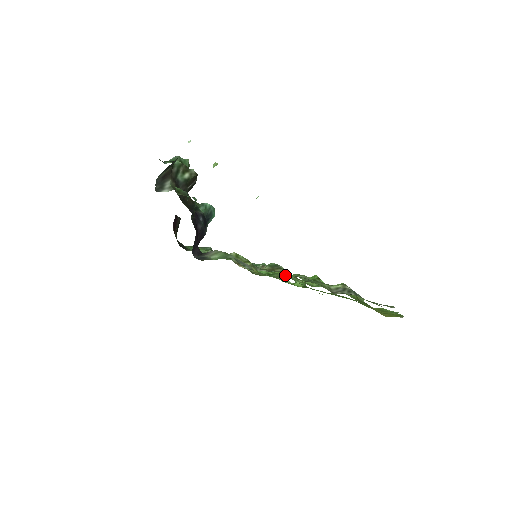
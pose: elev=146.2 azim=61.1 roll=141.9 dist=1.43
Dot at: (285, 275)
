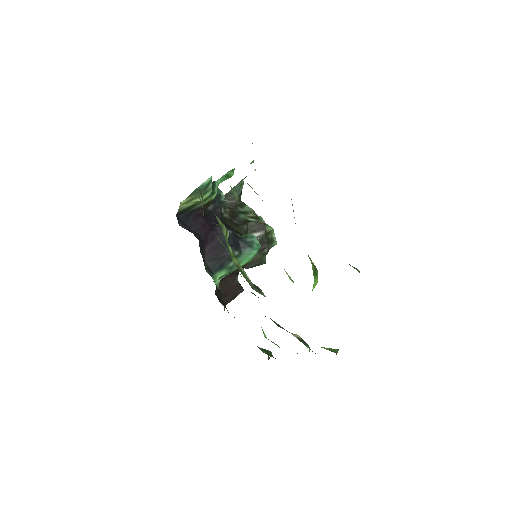
Dot at: occluded
